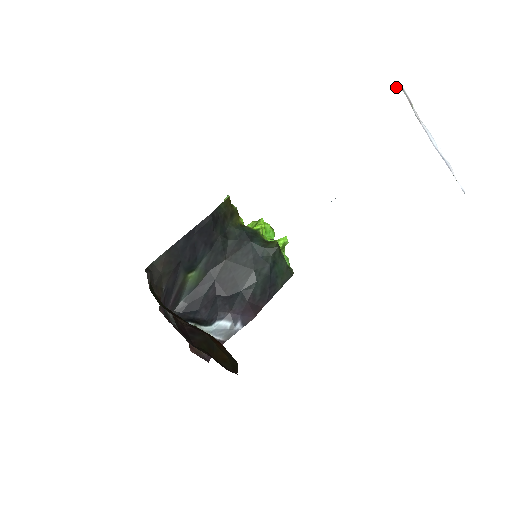
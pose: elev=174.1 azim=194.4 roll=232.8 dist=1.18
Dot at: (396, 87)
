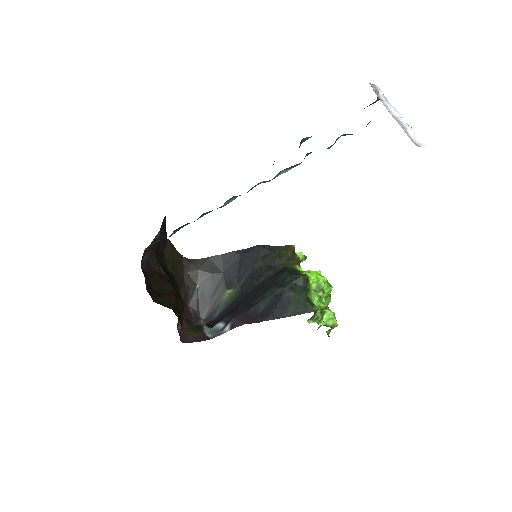
Dot at: occluded
